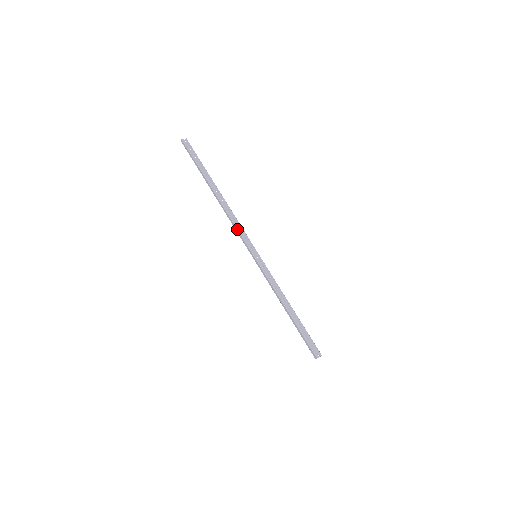
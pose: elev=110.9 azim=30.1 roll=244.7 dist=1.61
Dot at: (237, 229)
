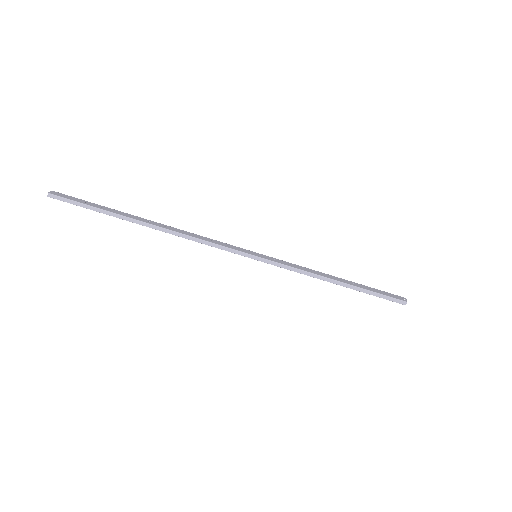
Dot at: (211, 243)
